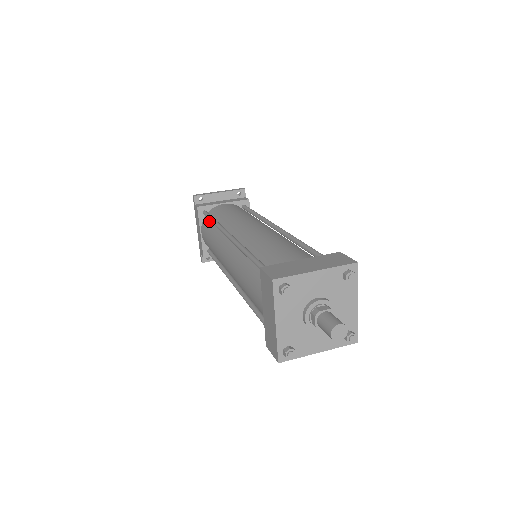
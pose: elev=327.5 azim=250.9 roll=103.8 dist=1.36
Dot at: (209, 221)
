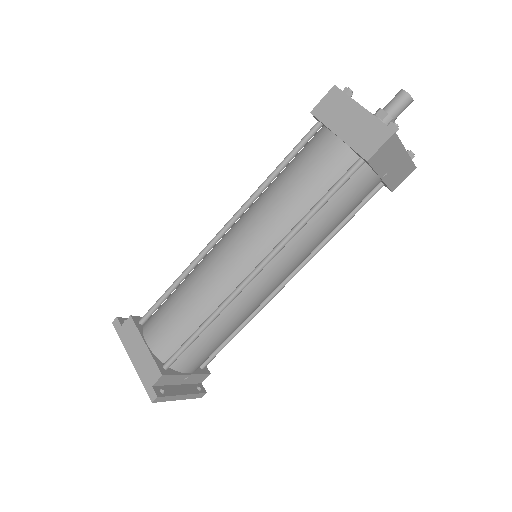
Dot at: (160, 308)
